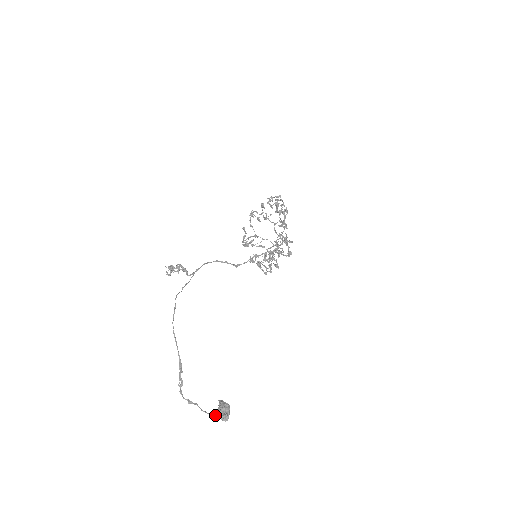
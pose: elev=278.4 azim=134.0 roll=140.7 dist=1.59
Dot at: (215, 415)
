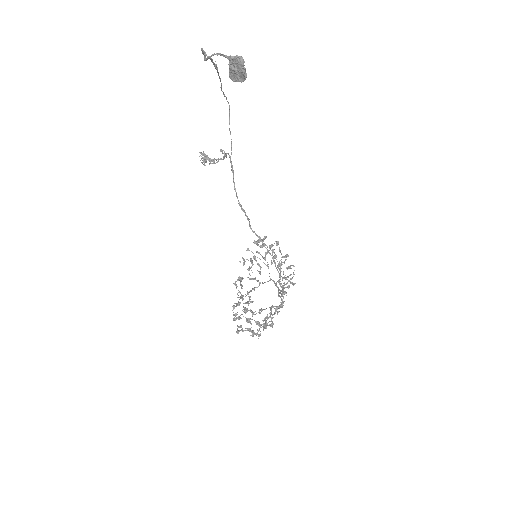
Dot at: (230, 57)
